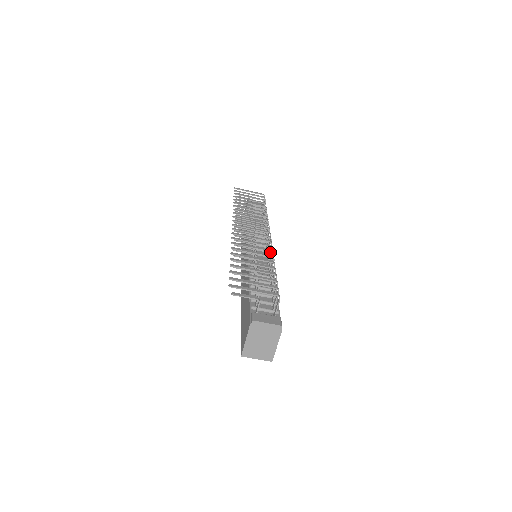
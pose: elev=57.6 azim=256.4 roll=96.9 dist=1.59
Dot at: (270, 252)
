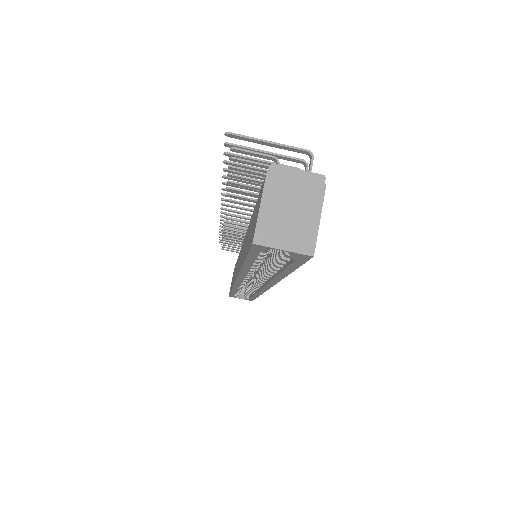
Dot at: occluded
